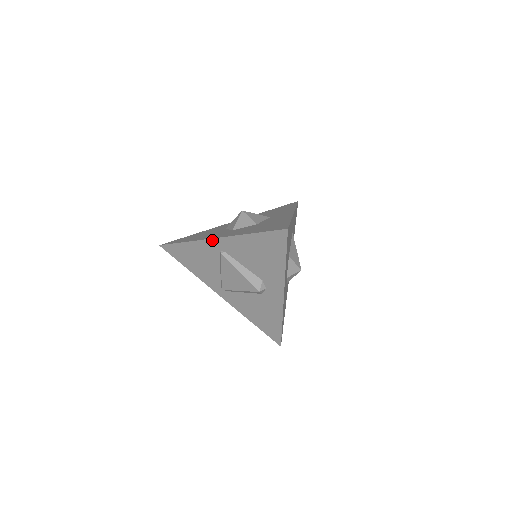
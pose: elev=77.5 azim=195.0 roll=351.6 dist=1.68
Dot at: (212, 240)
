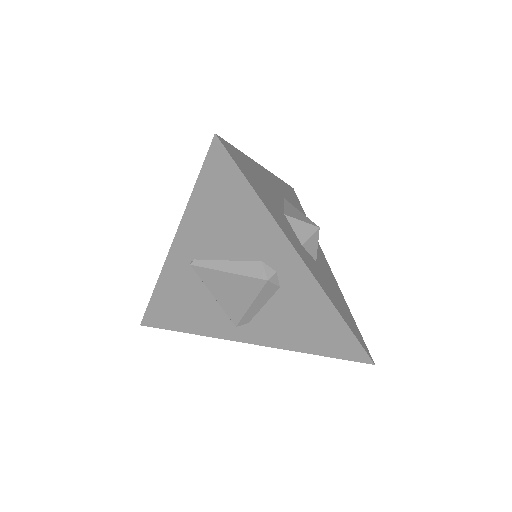
Dot at: (170, 255)
